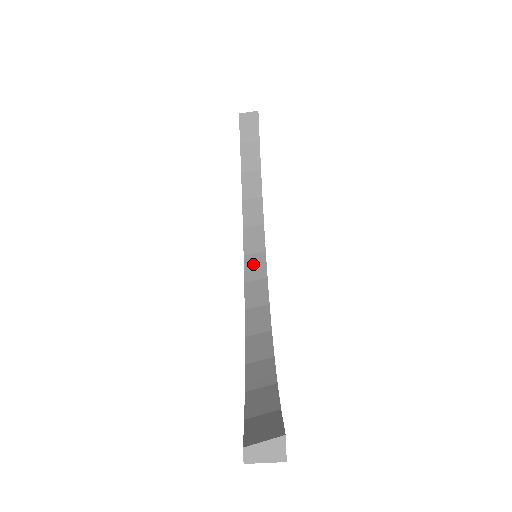
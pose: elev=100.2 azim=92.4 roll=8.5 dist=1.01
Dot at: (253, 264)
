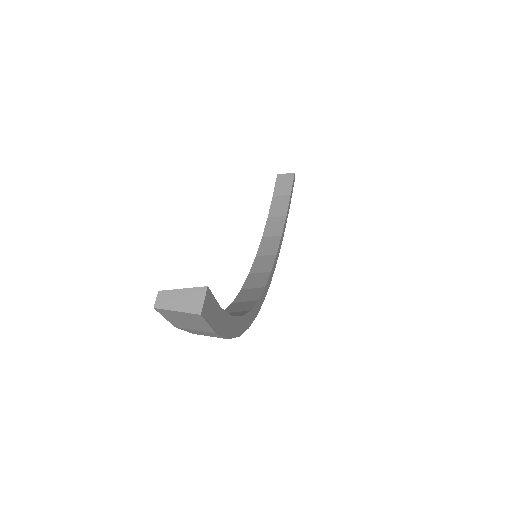
Dot at: (255, 279)
